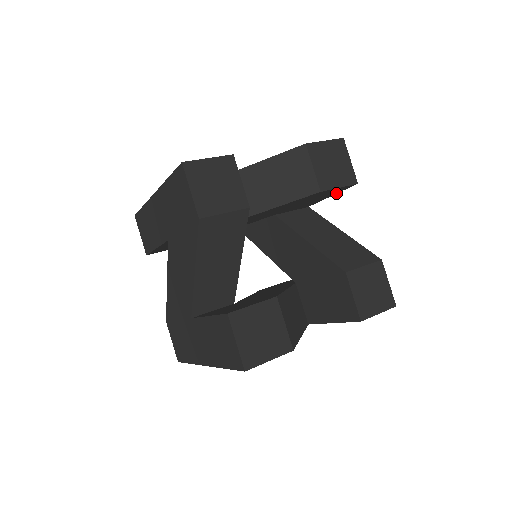
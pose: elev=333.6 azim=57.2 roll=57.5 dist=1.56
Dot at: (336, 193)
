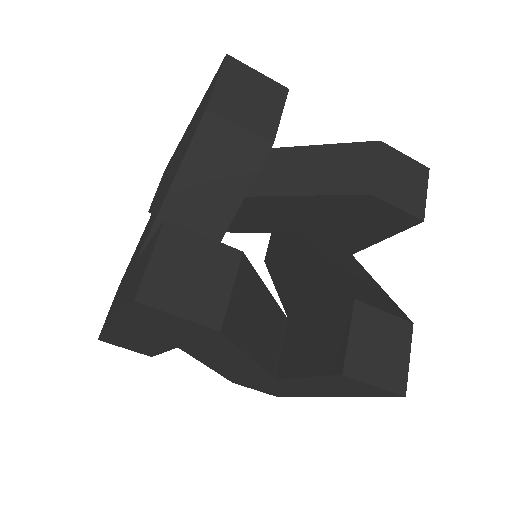
Dot at: occluded
